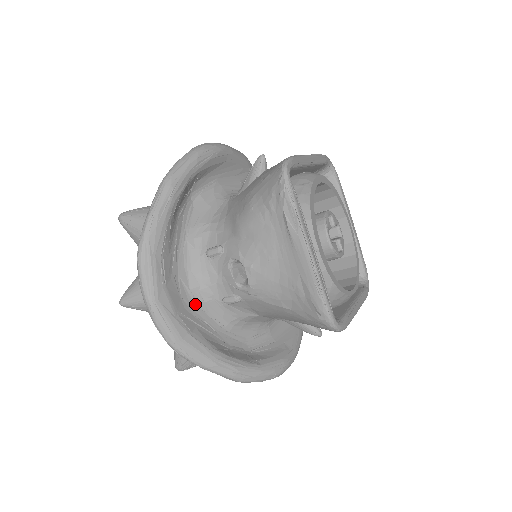
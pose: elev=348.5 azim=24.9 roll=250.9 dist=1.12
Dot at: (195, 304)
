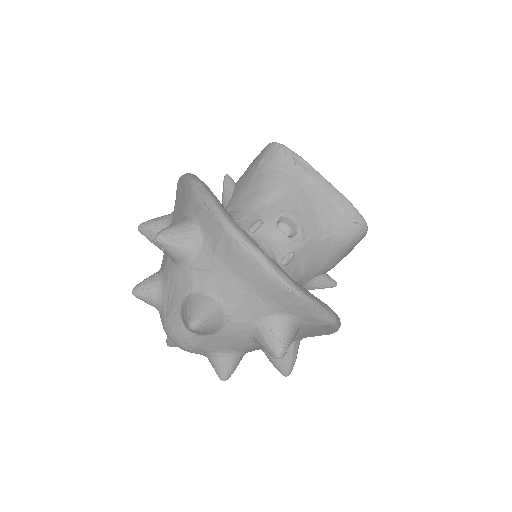
Dot at: occluded
